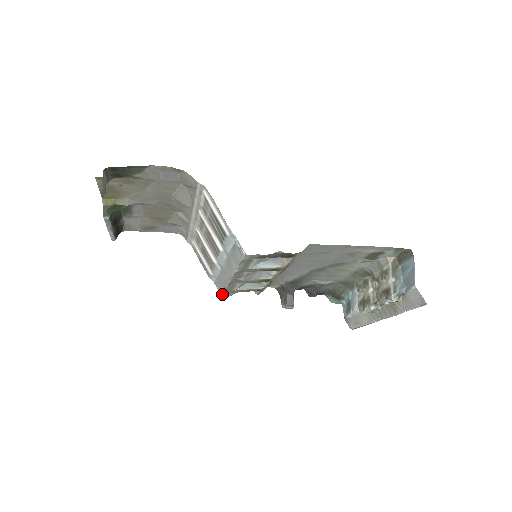
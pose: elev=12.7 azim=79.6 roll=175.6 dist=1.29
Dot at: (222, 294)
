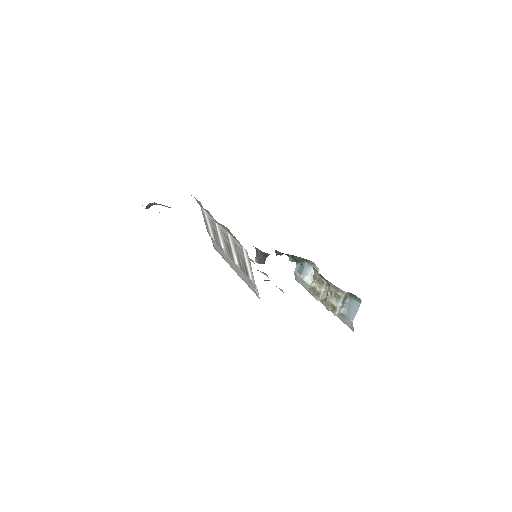
Dot at: occluded
